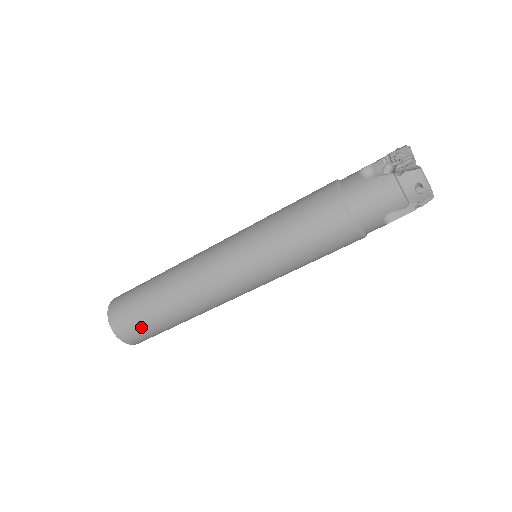
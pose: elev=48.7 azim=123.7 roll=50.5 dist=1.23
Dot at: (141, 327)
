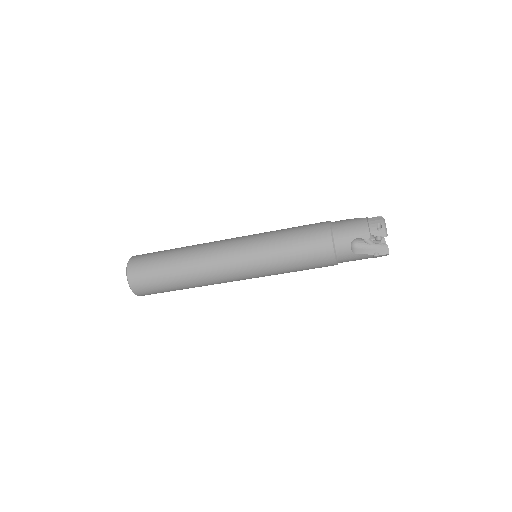
Dot at: (149, 267)
